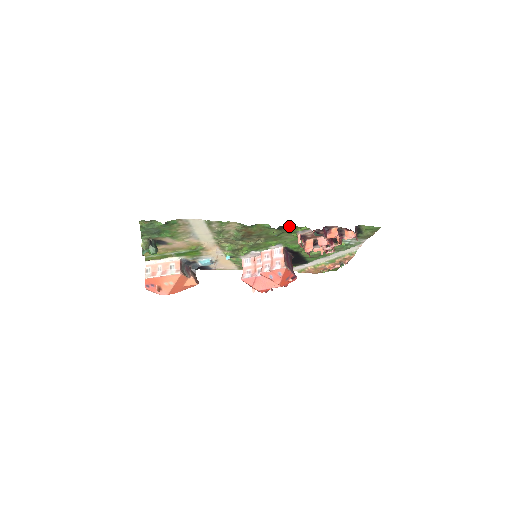
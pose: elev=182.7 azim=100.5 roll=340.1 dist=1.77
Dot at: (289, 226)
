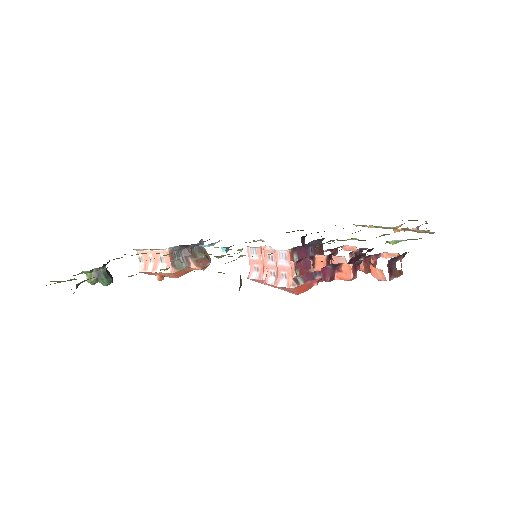
Dot at: occluded
